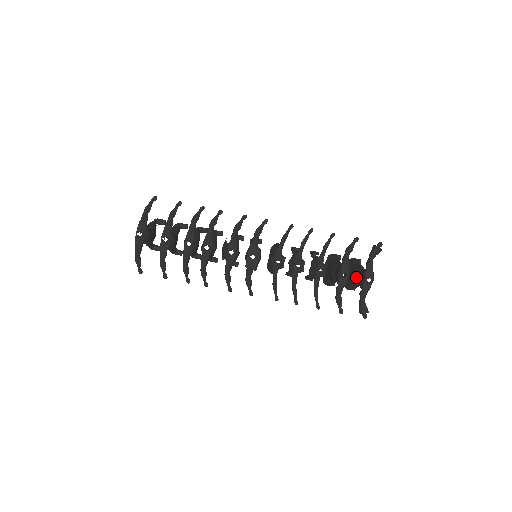
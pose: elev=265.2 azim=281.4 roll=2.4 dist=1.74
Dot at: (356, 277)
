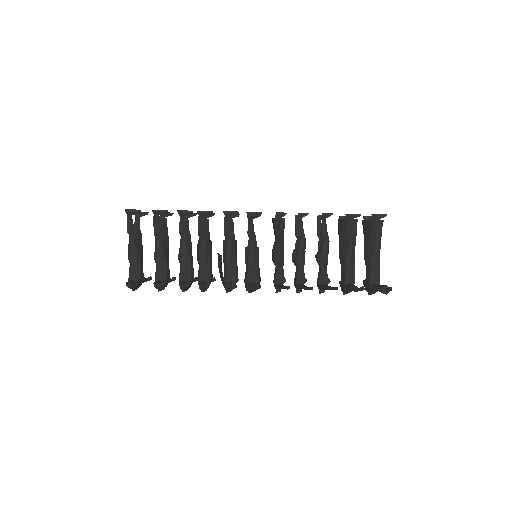
Dot at: (366, 266)
